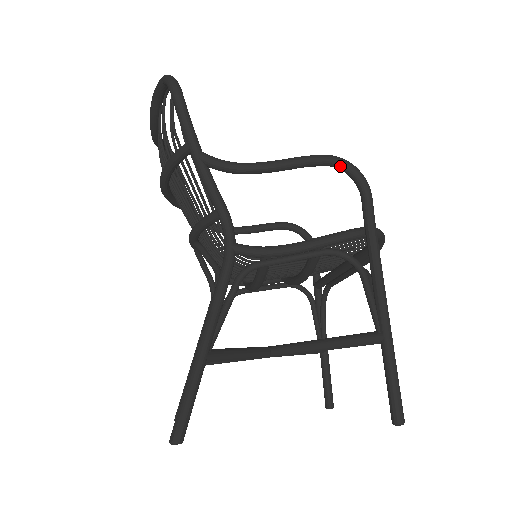
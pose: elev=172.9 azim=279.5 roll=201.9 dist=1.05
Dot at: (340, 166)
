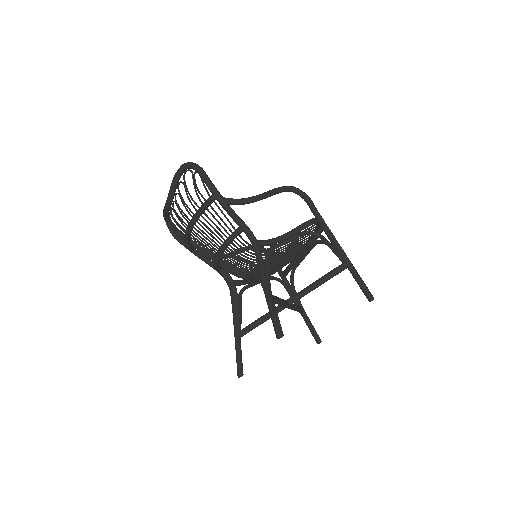
Dot at: (293, 190)
